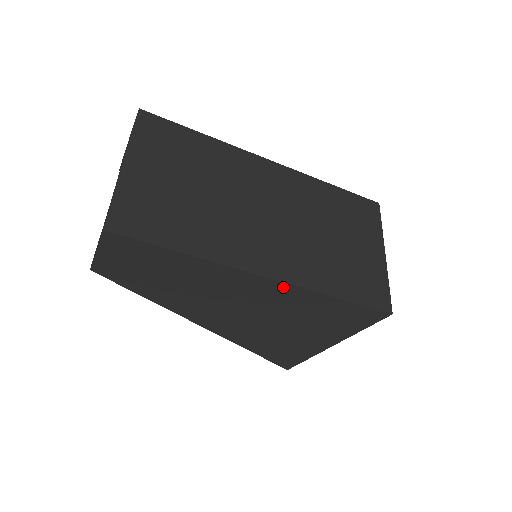
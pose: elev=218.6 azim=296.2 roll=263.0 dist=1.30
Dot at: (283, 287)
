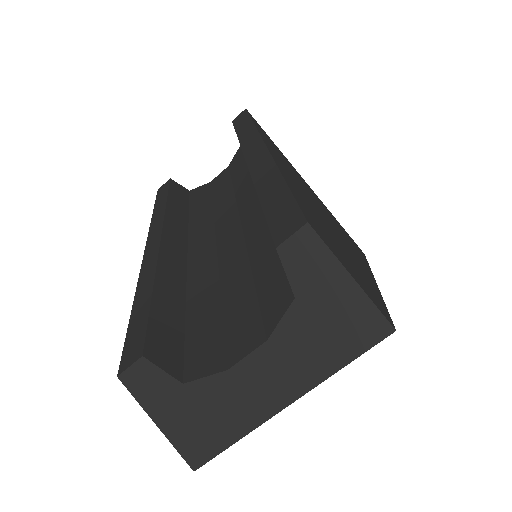
Dot at: occluded
